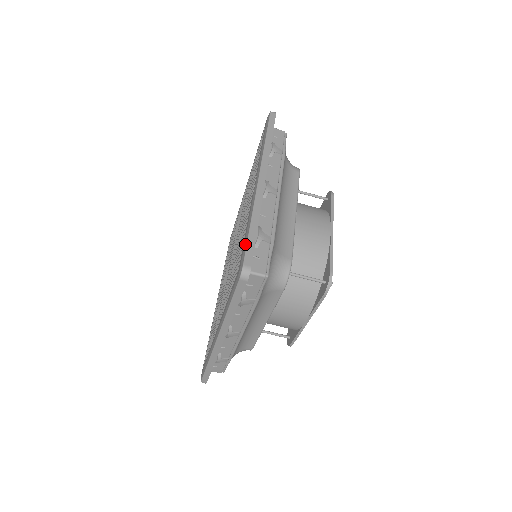
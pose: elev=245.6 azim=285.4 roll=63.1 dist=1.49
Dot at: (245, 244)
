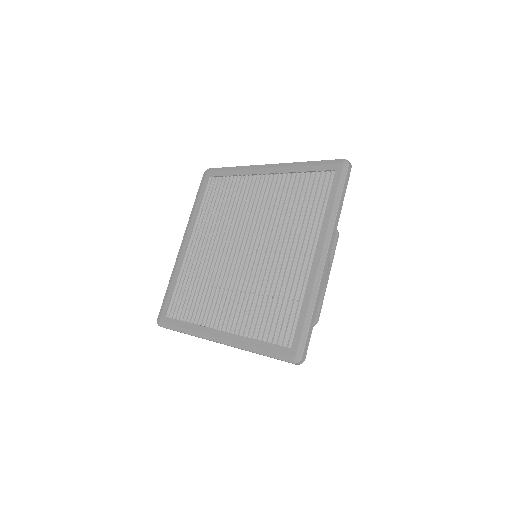
Dot at: (305, 333)
